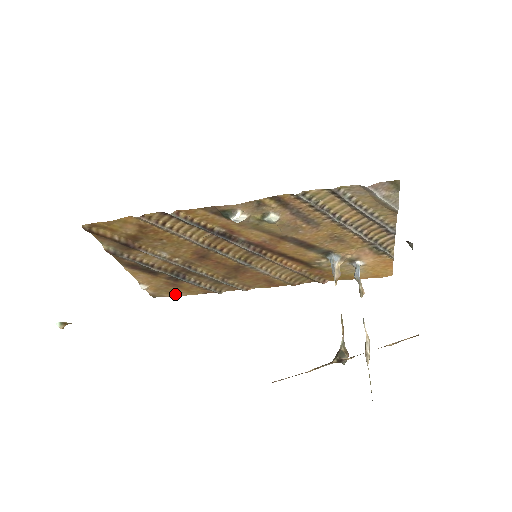
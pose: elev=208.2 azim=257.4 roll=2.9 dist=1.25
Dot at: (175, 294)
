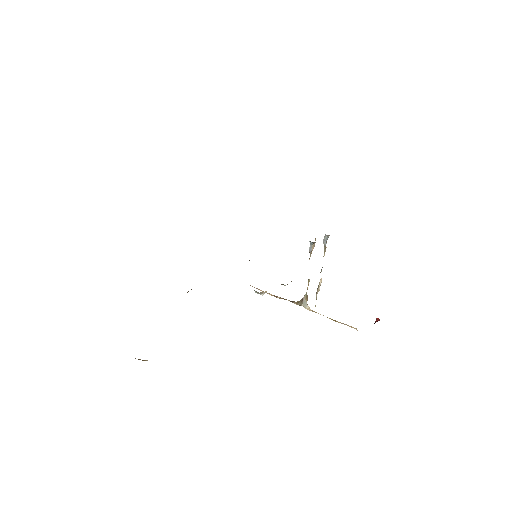
Dot at: occluded
